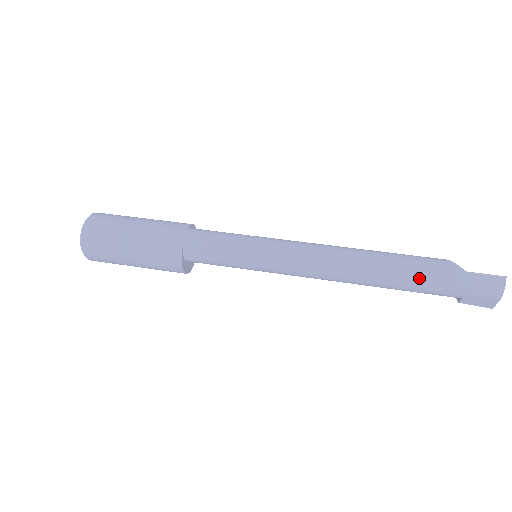
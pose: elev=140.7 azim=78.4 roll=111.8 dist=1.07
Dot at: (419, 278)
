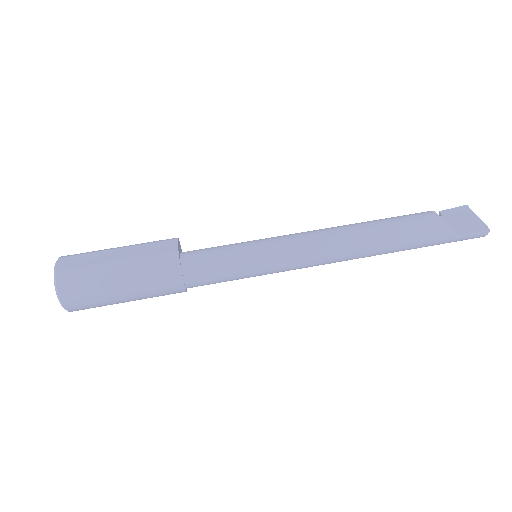
Dot at: occluded
